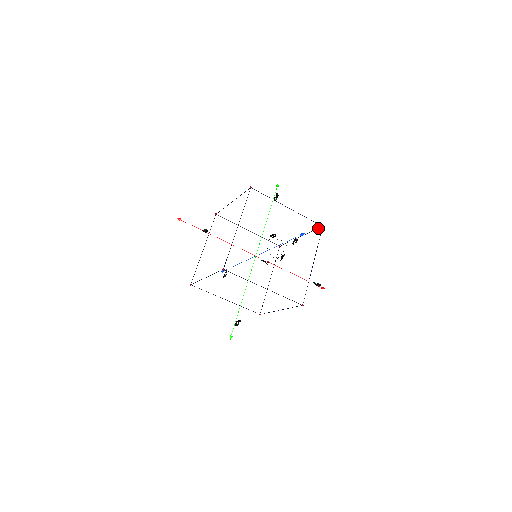
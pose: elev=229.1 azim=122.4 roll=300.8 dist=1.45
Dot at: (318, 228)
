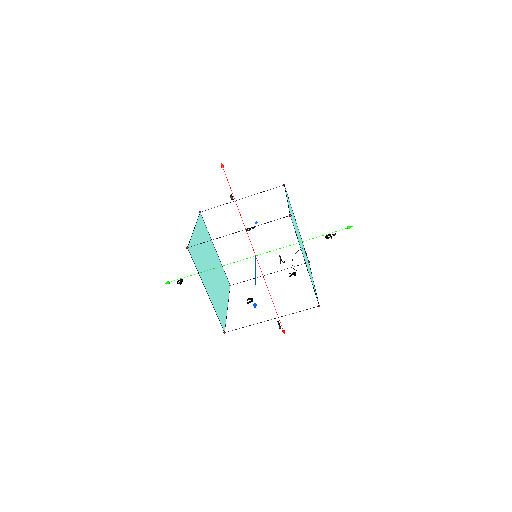
Dot at: occluded
